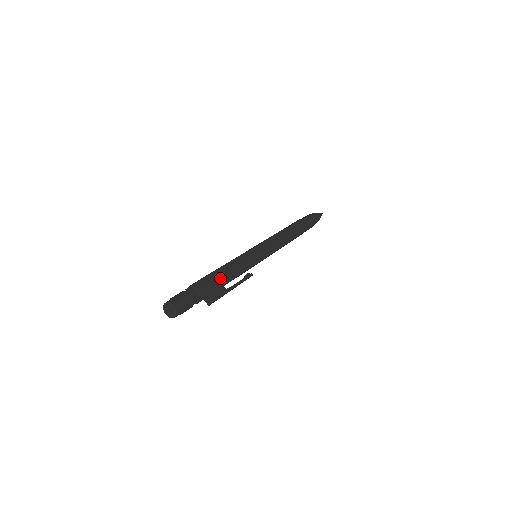
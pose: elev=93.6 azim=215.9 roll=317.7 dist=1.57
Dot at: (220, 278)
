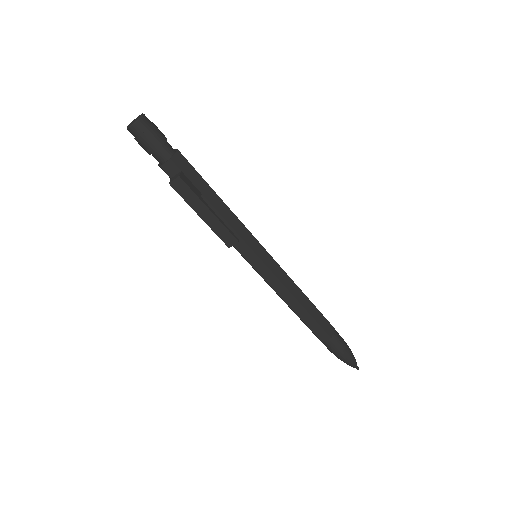
Dot at: (206, 184)
